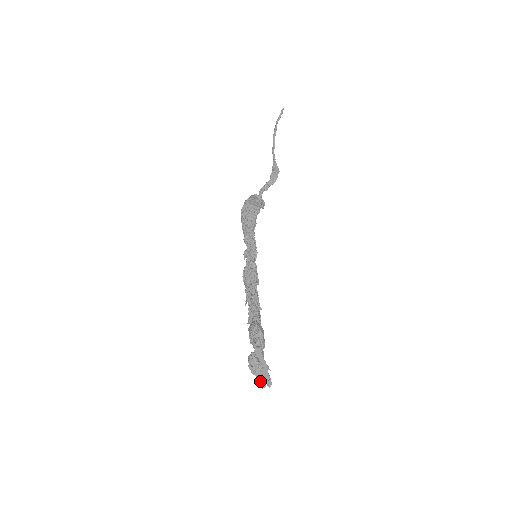
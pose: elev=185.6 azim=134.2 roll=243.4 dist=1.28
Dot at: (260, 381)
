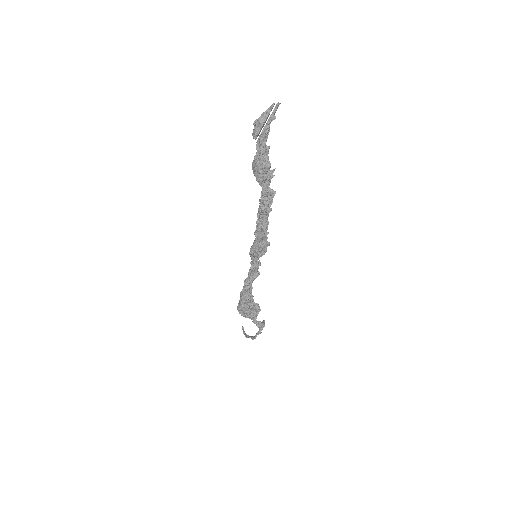
Dot at: (268, 110)
